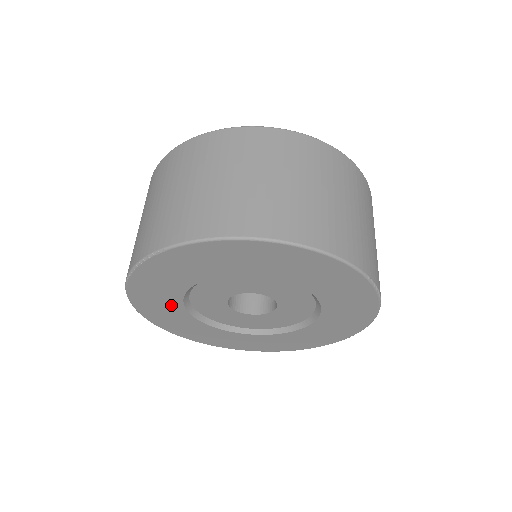
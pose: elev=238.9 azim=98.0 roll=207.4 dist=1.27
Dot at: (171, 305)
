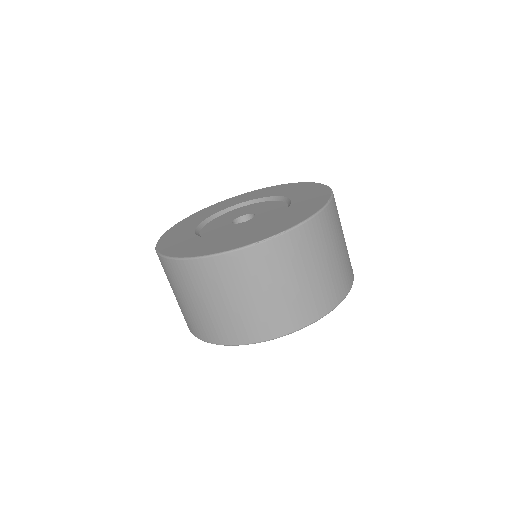
Dot at: occluded
